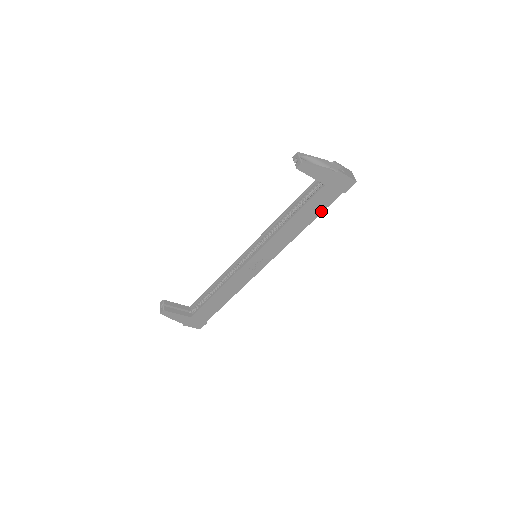
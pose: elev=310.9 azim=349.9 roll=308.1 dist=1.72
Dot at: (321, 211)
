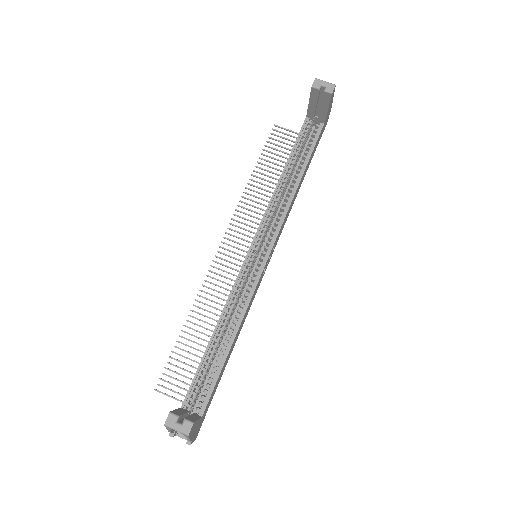
Dot at: (309, 163)
